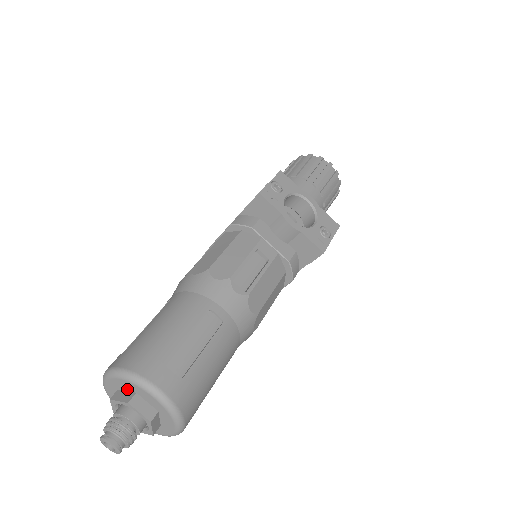
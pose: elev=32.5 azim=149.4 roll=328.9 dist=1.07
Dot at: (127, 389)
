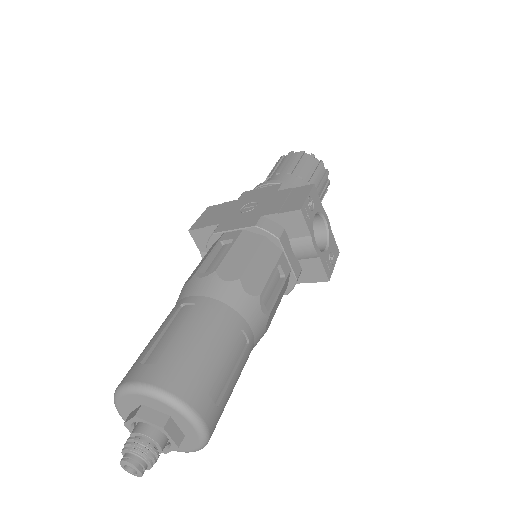
Dot at: (159, 409)
